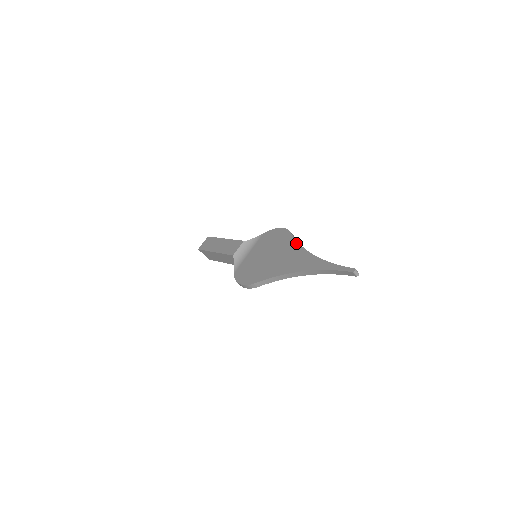
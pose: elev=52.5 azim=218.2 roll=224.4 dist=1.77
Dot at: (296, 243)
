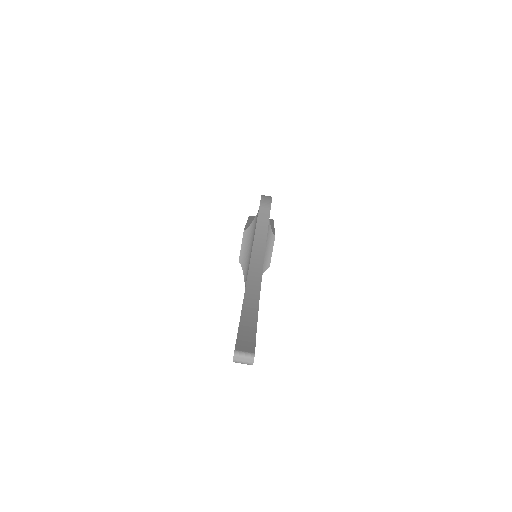
Dot at: occluded
